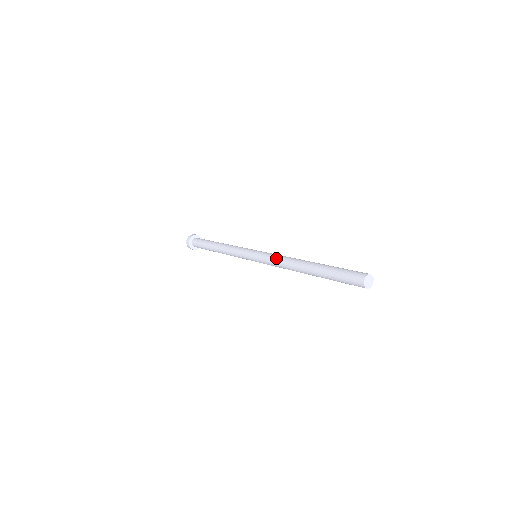
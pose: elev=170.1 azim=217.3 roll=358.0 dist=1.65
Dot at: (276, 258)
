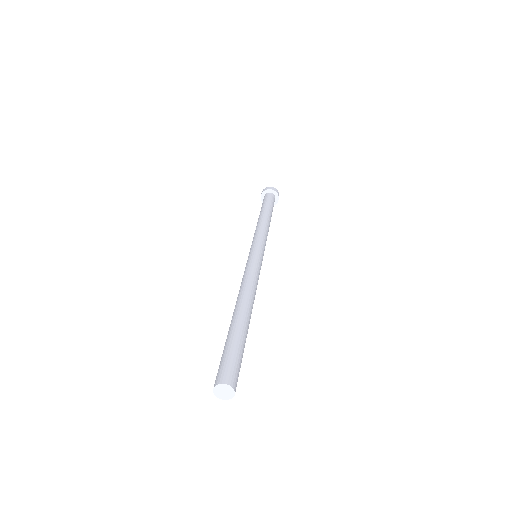
Dot at: (244, 276)
